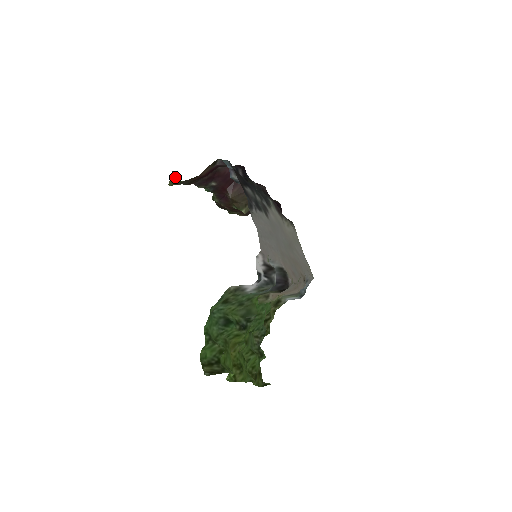
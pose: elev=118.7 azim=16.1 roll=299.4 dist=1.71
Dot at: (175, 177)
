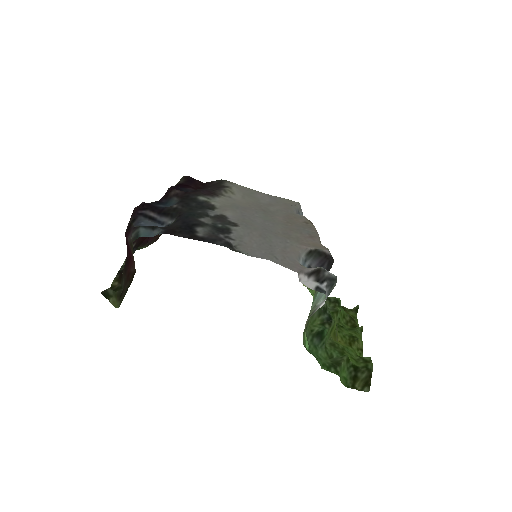
Dot at: (109, 294)
